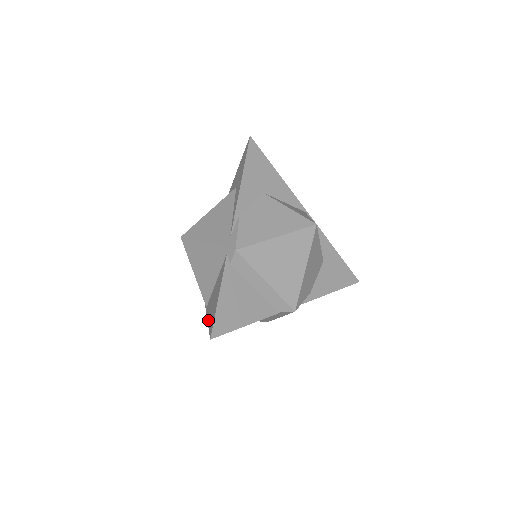
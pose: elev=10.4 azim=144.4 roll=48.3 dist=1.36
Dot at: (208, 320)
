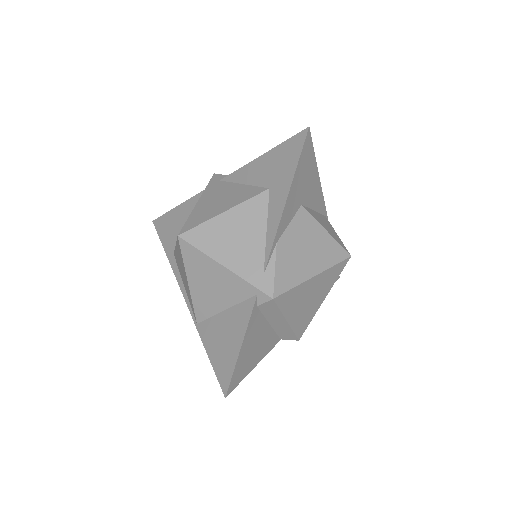
Dot at: (210, 356)
